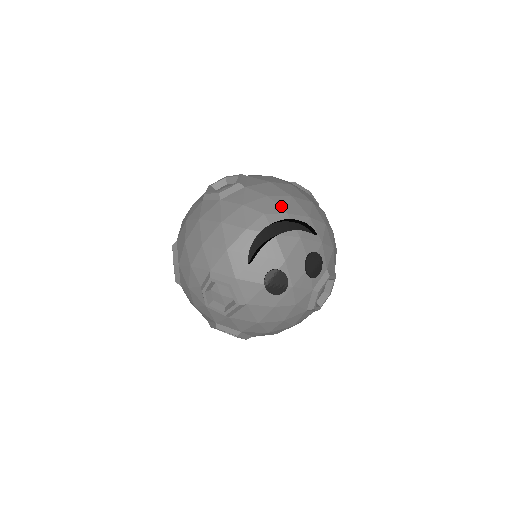
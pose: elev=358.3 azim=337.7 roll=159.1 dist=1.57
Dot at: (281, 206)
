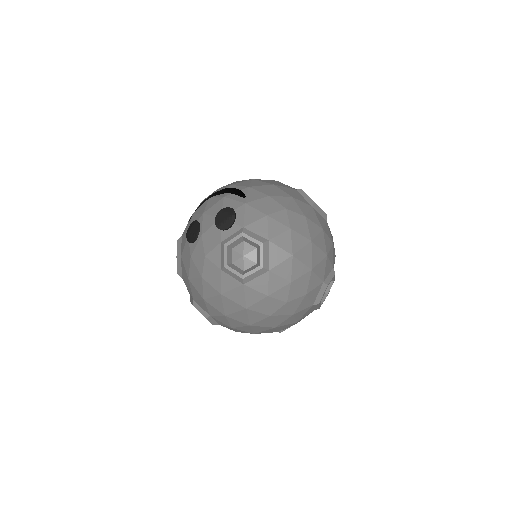
Dot at: (234, 183)
